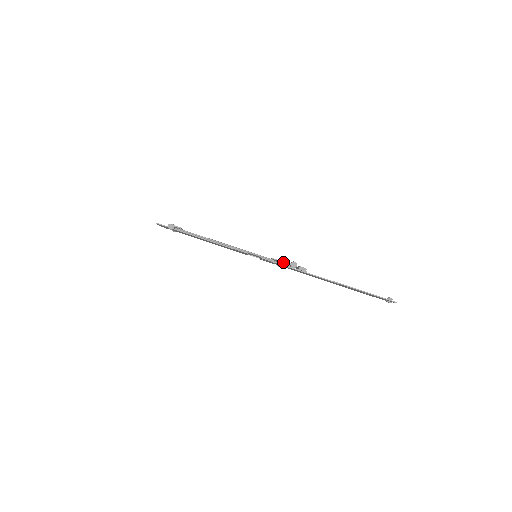
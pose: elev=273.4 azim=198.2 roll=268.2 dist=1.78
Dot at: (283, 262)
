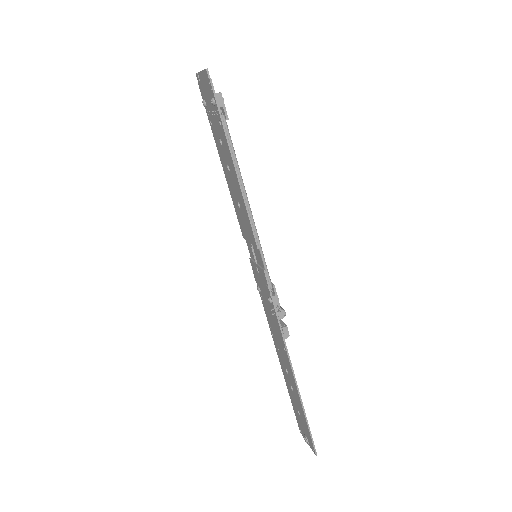
Dot at: (278, 302)
